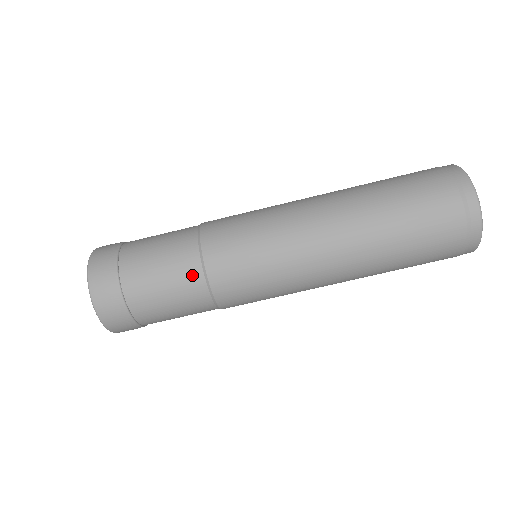
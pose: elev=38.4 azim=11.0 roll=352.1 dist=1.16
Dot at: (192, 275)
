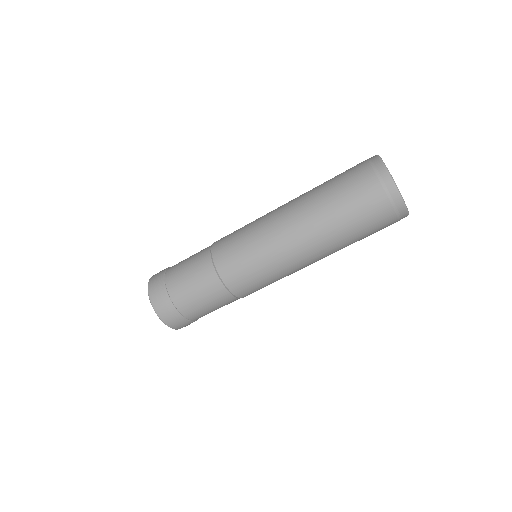
Dot at: (207, 269)
